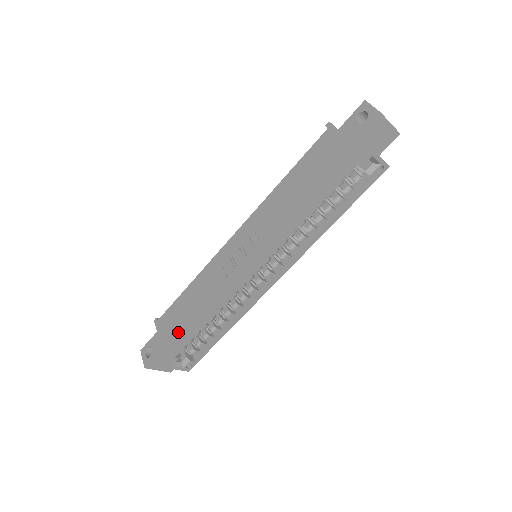
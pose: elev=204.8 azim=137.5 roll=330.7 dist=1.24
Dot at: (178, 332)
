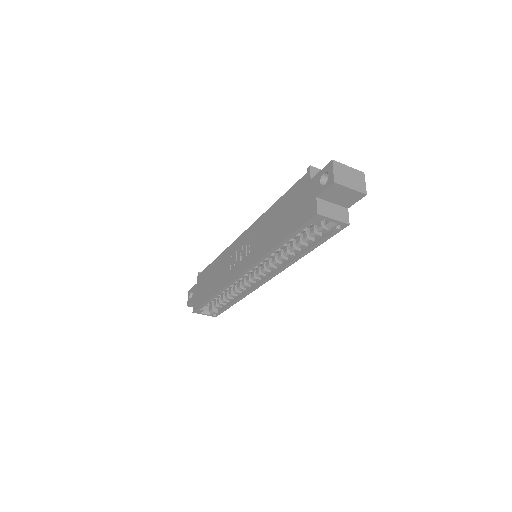
Dot at: (203, 293)
